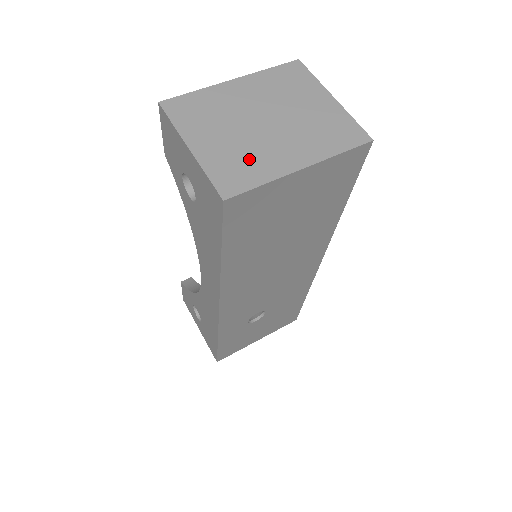
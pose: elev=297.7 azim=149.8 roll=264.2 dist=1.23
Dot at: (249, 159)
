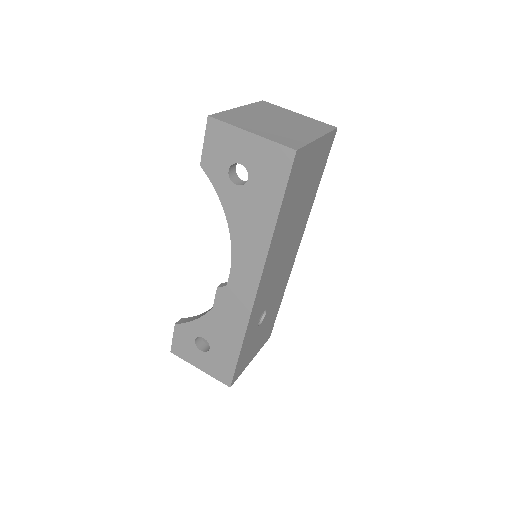
Dot at: (288, 135)
